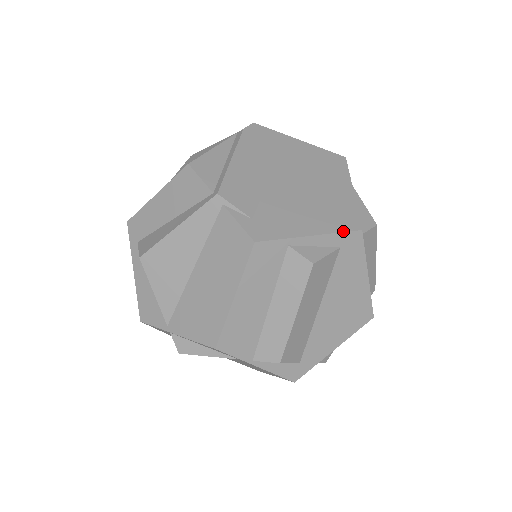
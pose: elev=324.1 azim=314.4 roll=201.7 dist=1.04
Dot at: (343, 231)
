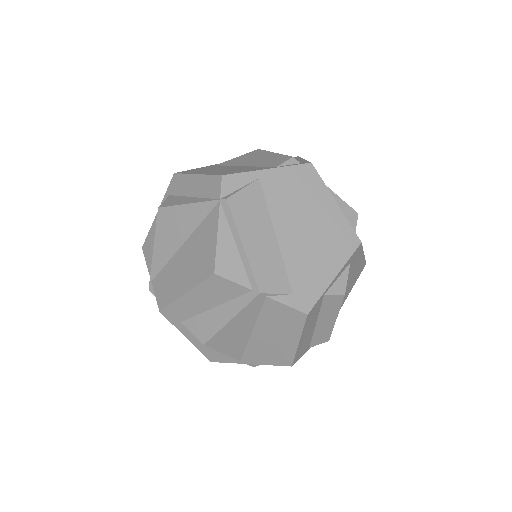
Dot at: (351, 255)
